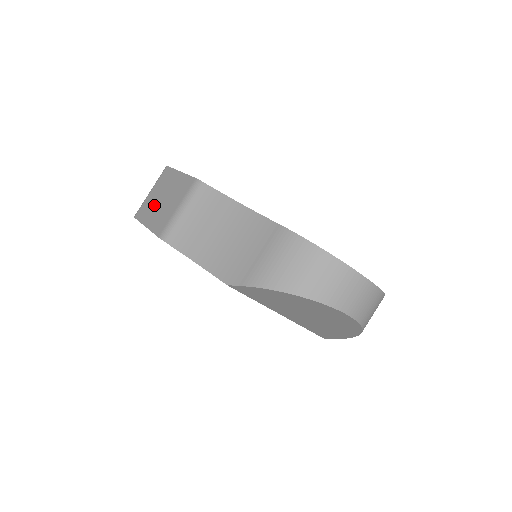
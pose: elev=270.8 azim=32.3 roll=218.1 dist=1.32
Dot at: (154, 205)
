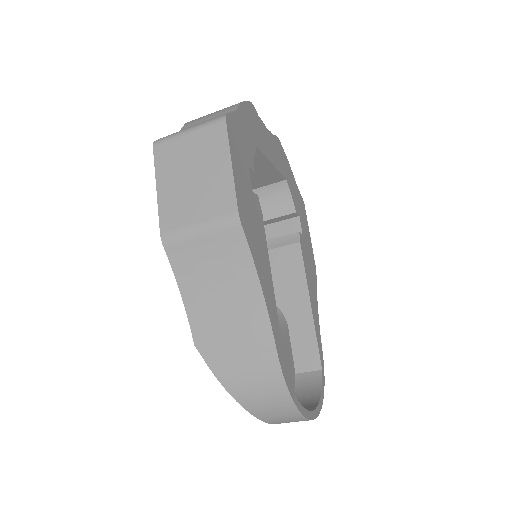
Dot at: (180, 169)
